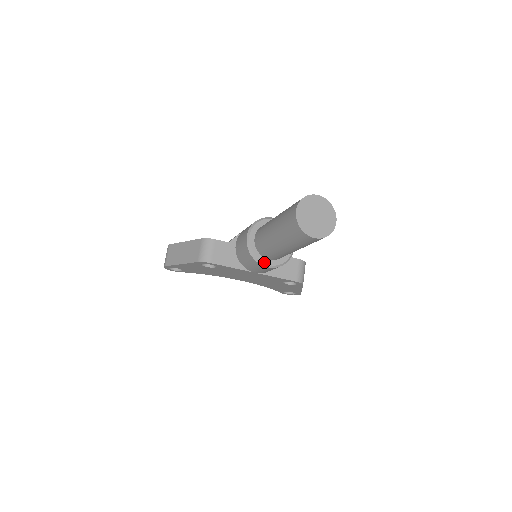
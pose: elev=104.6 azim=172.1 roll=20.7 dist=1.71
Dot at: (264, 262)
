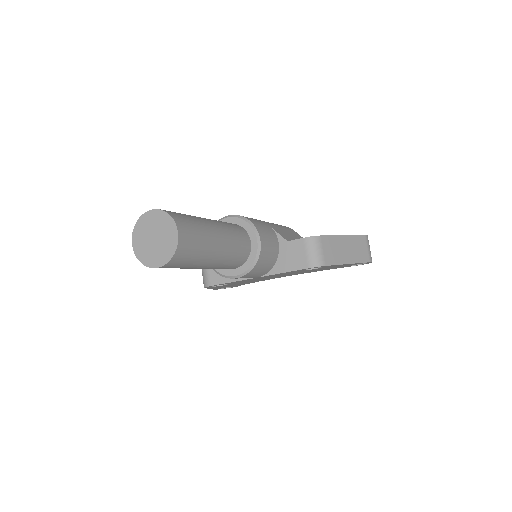
Dot at: (229, 274)
